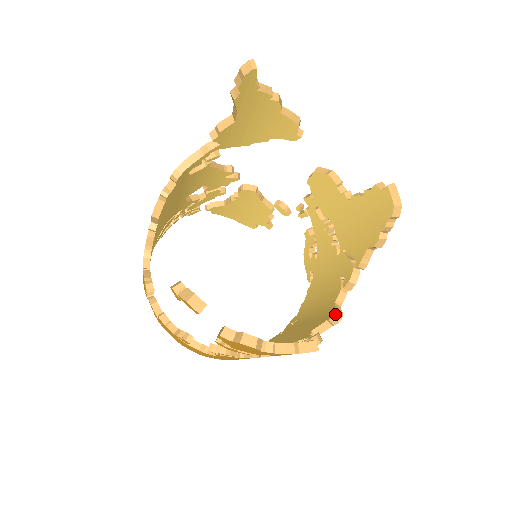
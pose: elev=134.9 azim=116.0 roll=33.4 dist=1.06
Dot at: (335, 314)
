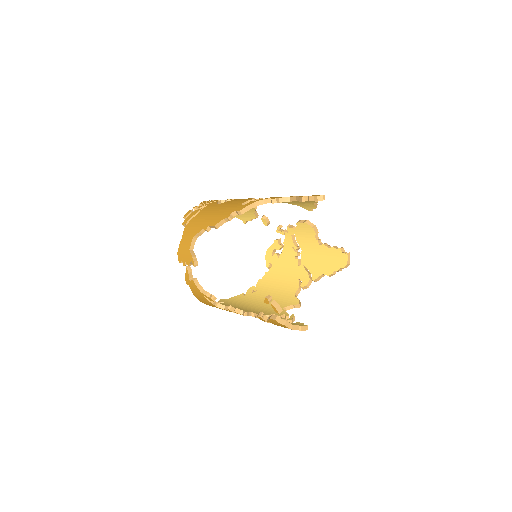
Dot at: (299, 303)
